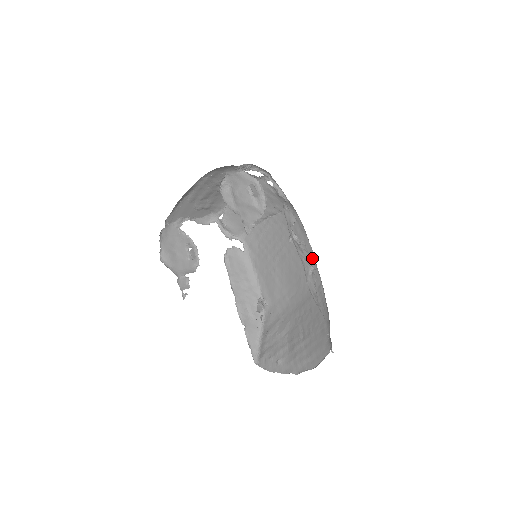
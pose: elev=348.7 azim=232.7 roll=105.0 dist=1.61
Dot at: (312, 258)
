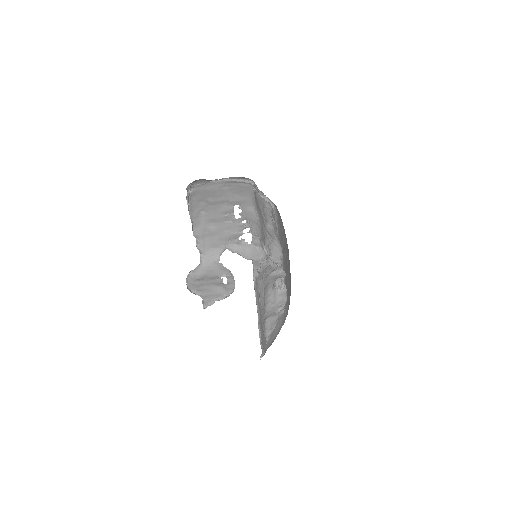
Dot at: occluded
